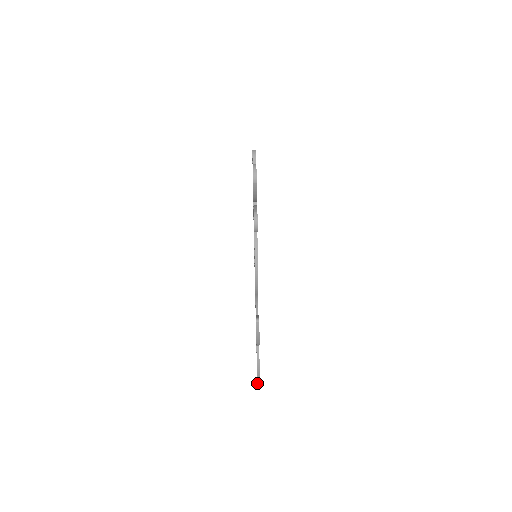
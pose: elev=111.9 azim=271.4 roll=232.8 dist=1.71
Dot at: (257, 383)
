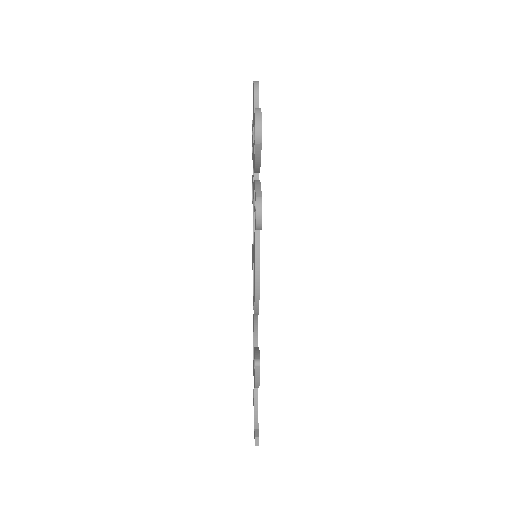
Dot at: occluded
